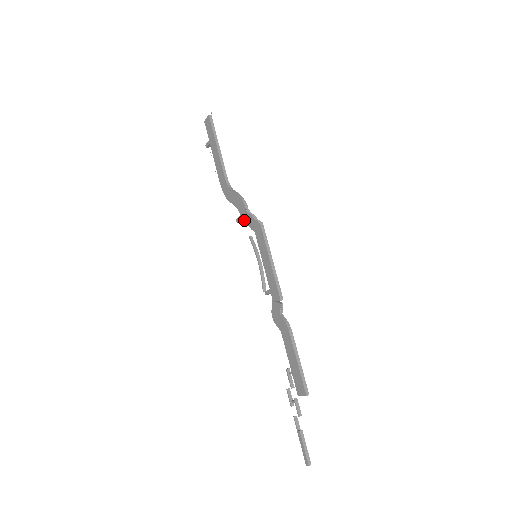
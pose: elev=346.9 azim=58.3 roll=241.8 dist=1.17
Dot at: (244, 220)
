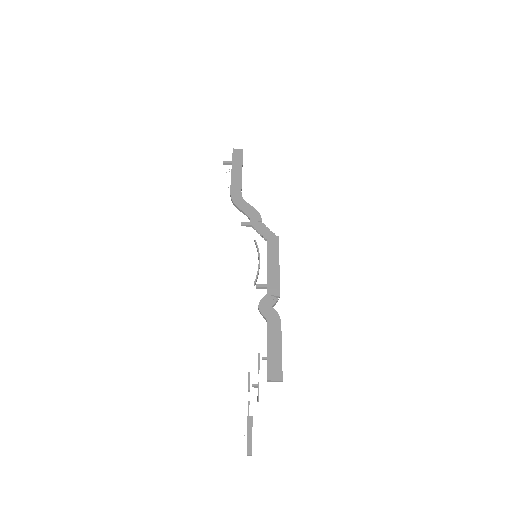
Dot at: (255, 227)
